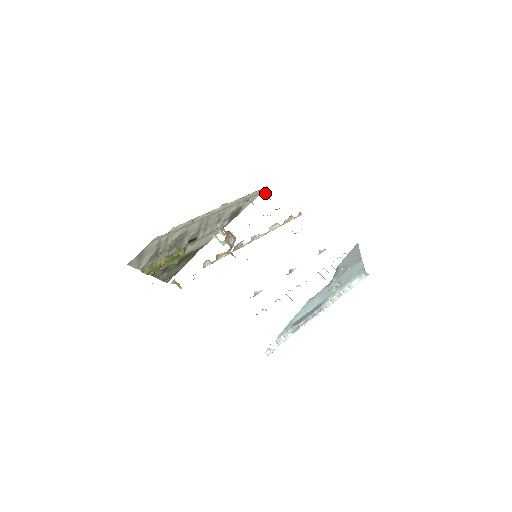
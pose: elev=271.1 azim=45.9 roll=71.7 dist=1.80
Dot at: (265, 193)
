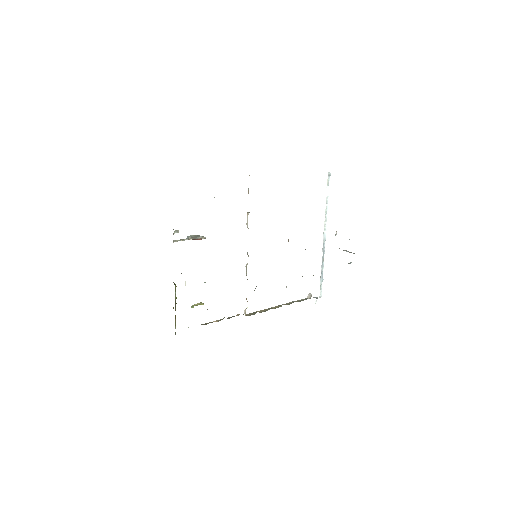
Dot at: occluded
